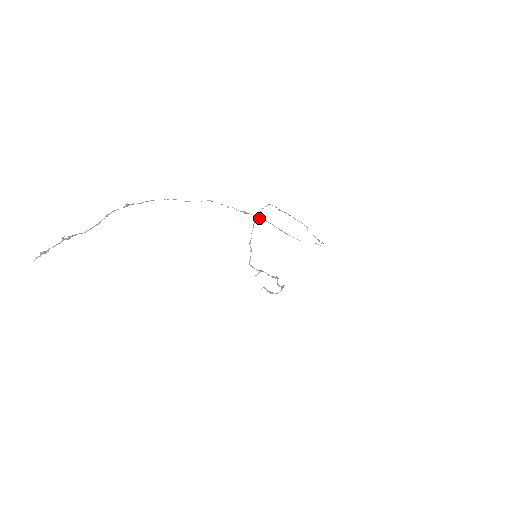
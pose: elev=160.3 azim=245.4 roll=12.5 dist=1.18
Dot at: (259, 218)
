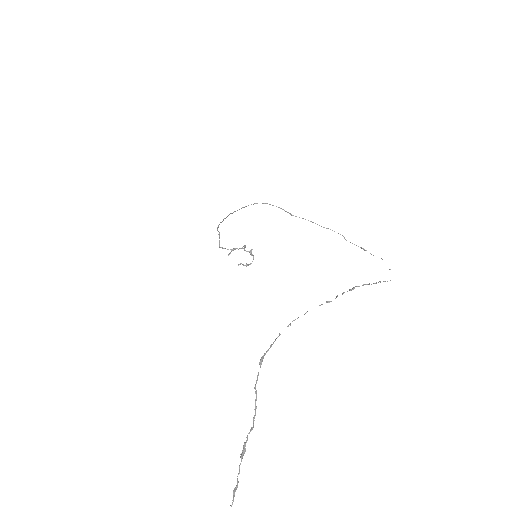
Dot at: occluded
